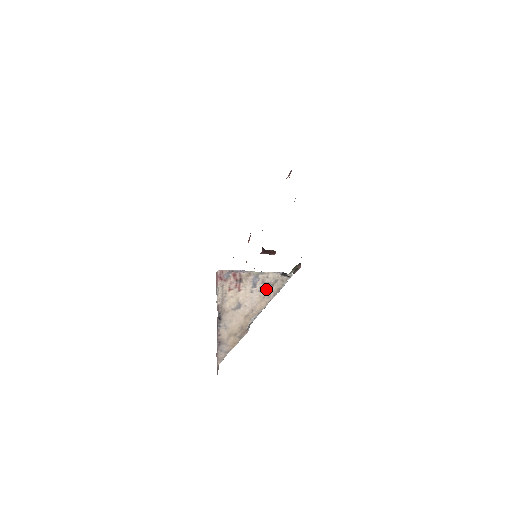
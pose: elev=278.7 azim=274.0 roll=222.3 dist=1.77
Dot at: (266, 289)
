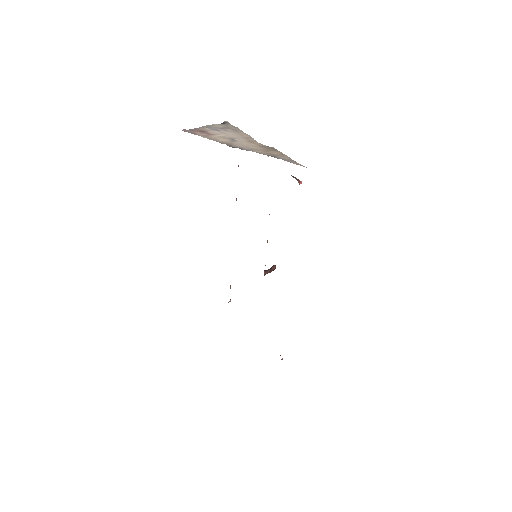
Dot at: (228, 130)
